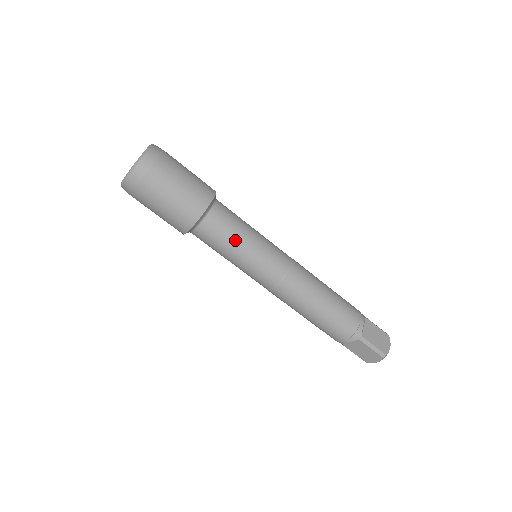
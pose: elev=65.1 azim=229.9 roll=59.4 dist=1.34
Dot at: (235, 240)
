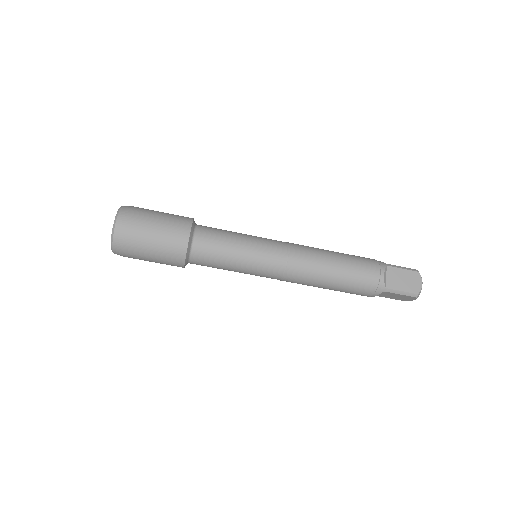
Dot at: (226, 258)
